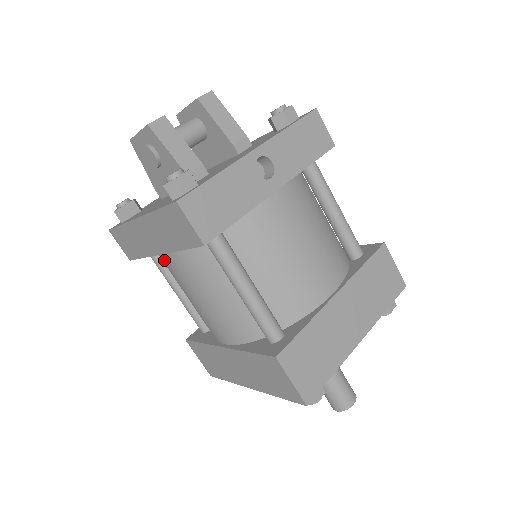
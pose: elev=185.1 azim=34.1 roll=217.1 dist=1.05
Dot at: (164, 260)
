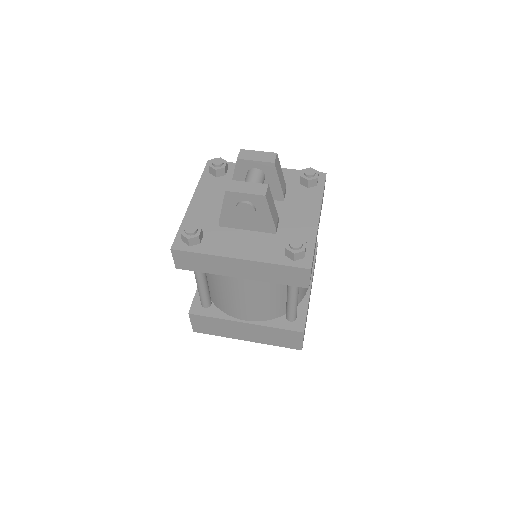
Dot at: (232, 277)
